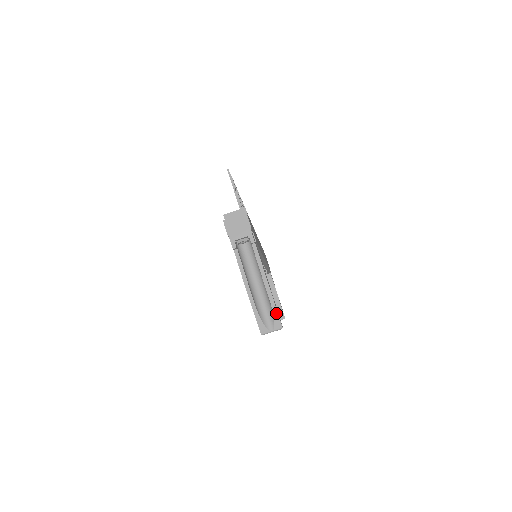
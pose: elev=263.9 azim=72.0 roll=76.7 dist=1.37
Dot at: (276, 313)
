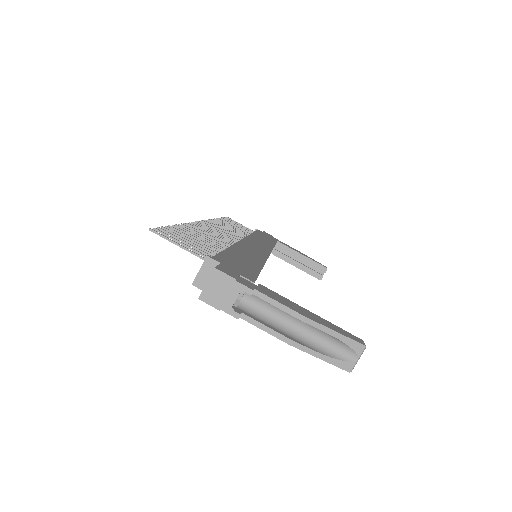
Dot at: (345, 339)
